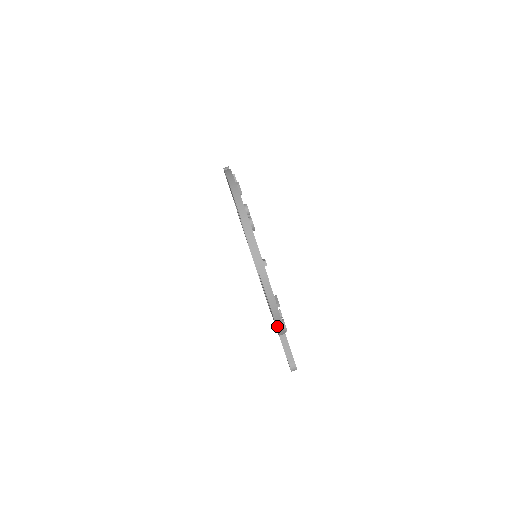
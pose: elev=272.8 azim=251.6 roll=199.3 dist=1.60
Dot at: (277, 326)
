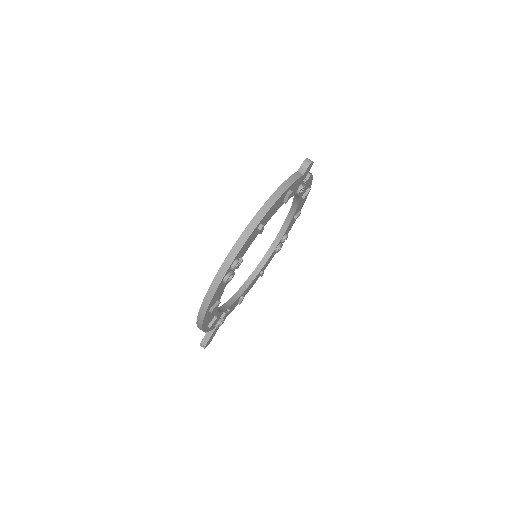
Dot at: occluded
